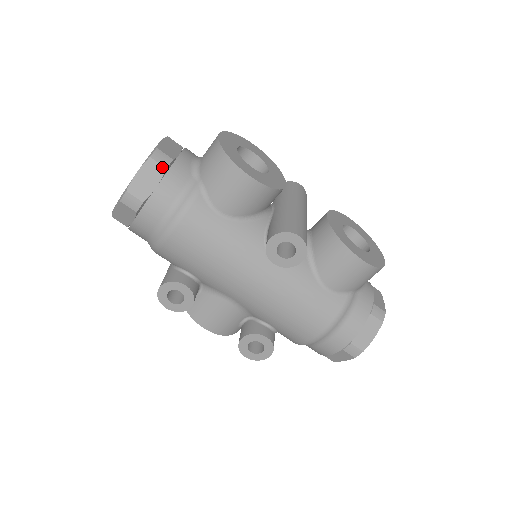
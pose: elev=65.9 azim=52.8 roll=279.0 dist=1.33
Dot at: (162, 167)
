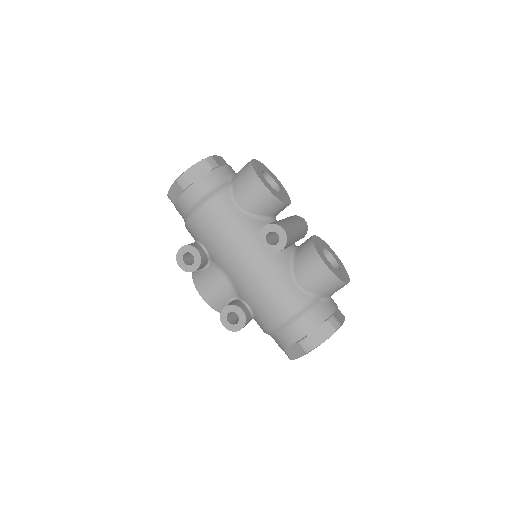
Dot at: (210, 167)
